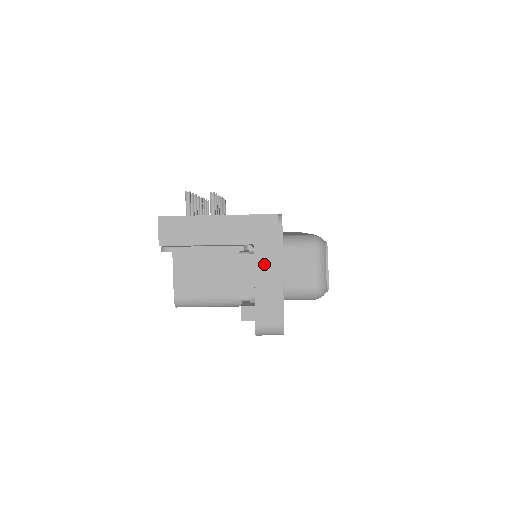
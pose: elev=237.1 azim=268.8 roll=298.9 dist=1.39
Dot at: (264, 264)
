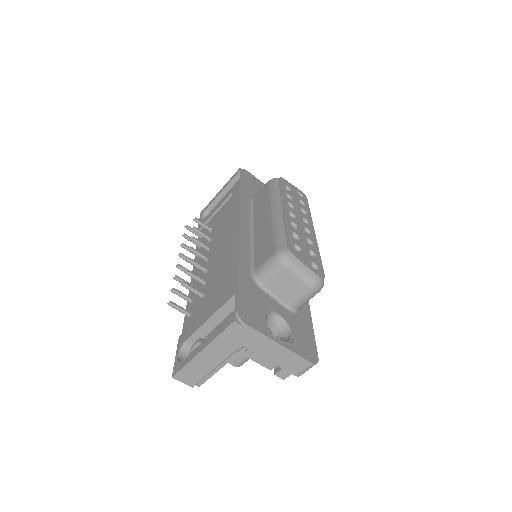
Dot at: (261, 349)
